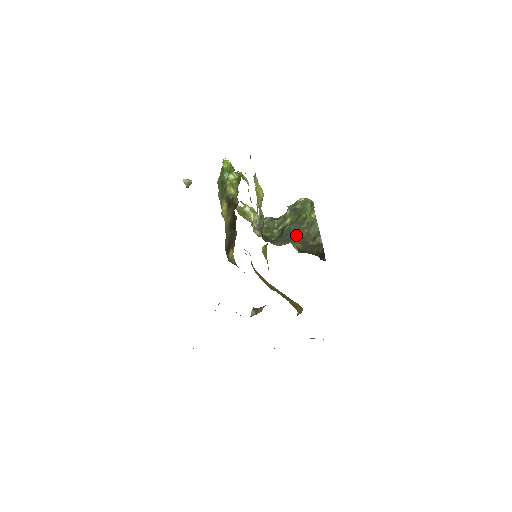
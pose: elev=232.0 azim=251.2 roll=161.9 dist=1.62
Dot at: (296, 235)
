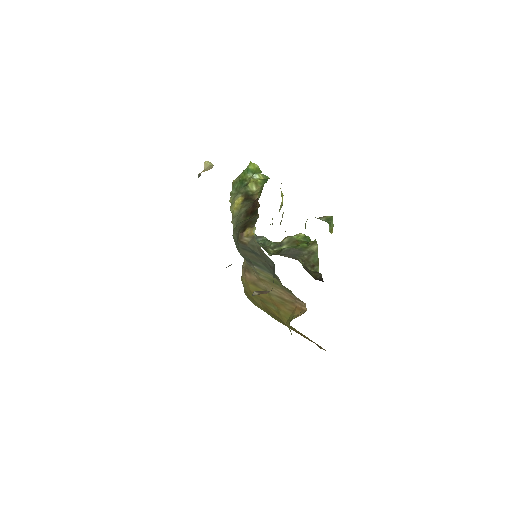
Dot at: (296, 256)
